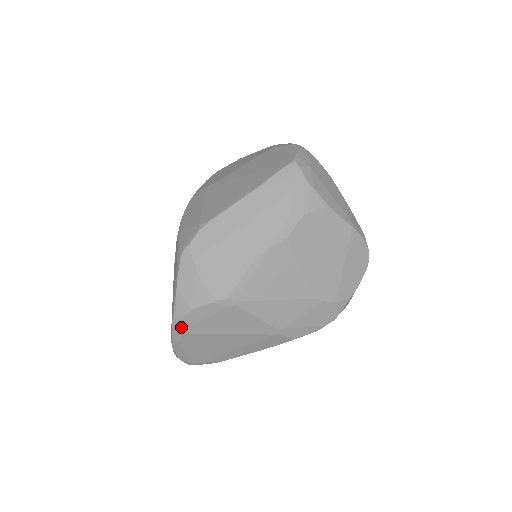
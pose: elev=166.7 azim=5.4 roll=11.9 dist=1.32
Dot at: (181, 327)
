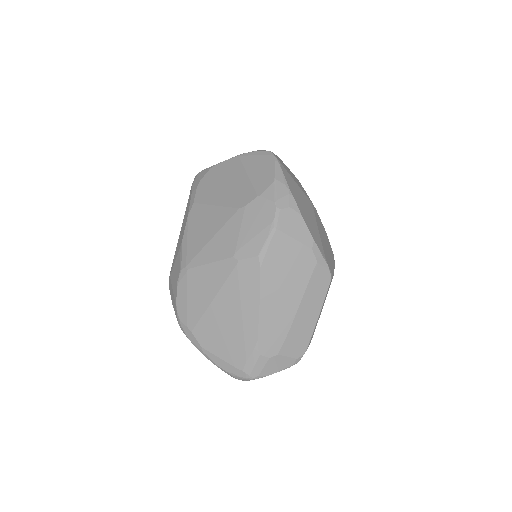
Dot at: (186, 328)
